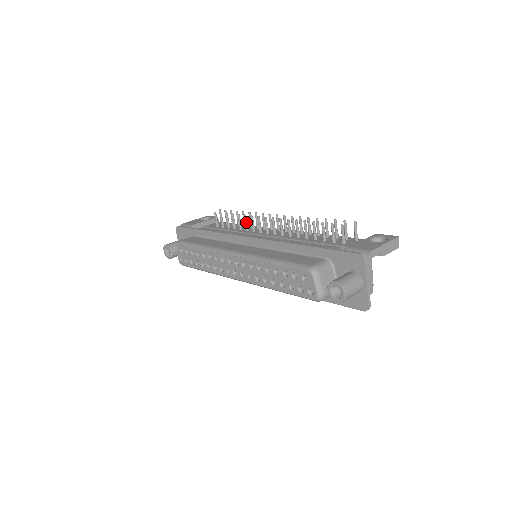
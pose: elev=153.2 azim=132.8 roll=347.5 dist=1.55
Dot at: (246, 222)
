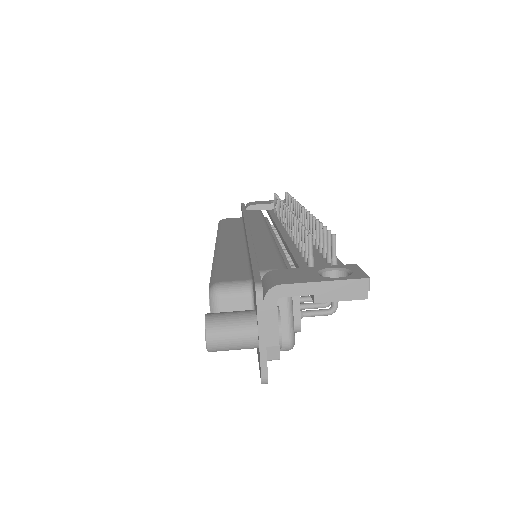
Dot at: (281, 211)
